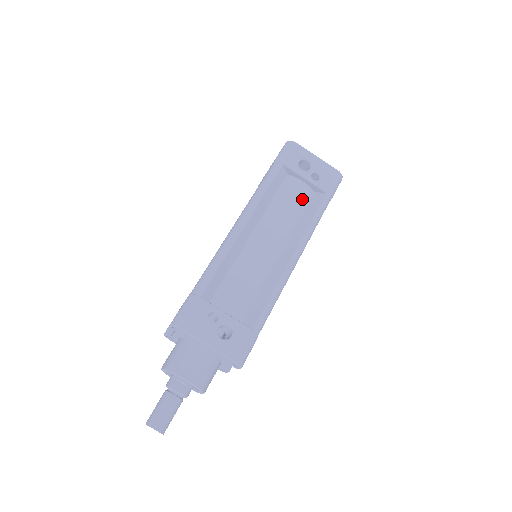
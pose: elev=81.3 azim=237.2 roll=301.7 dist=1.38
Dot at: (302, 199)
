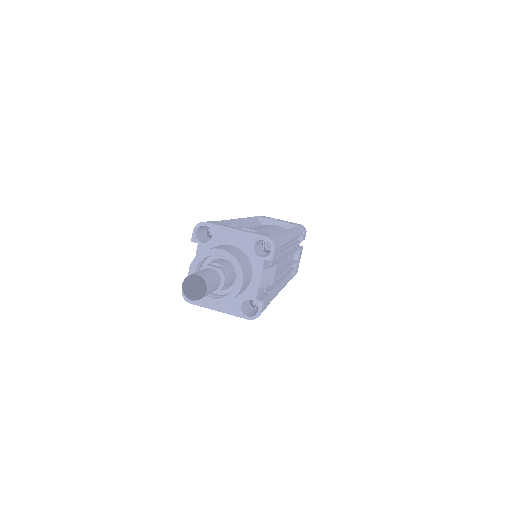
Dot at: (280, 228)
